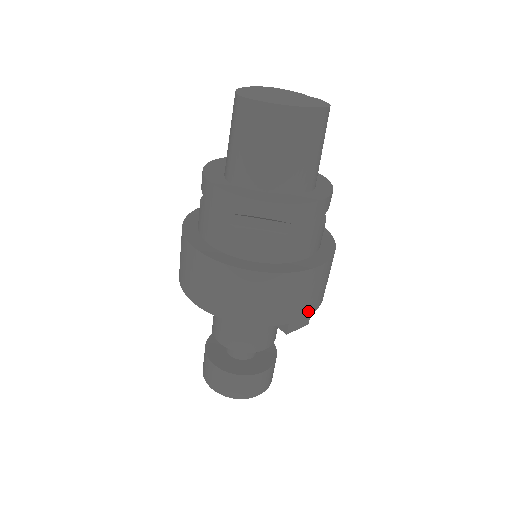
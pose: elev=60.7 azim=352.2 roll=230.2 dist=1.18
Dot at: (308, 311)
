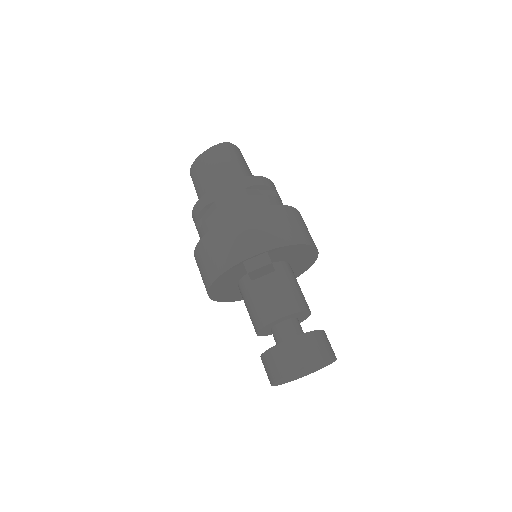
Dot at: (257, 249)
